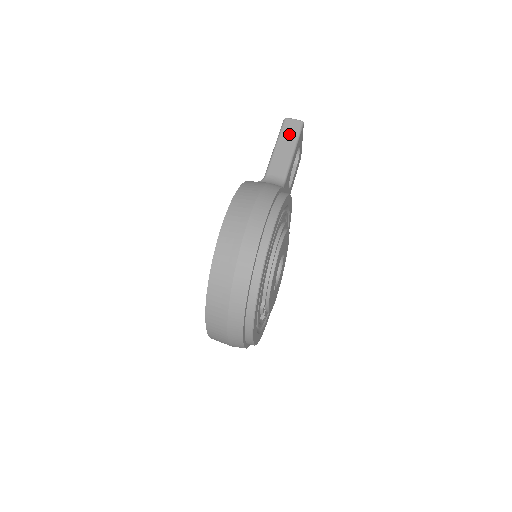
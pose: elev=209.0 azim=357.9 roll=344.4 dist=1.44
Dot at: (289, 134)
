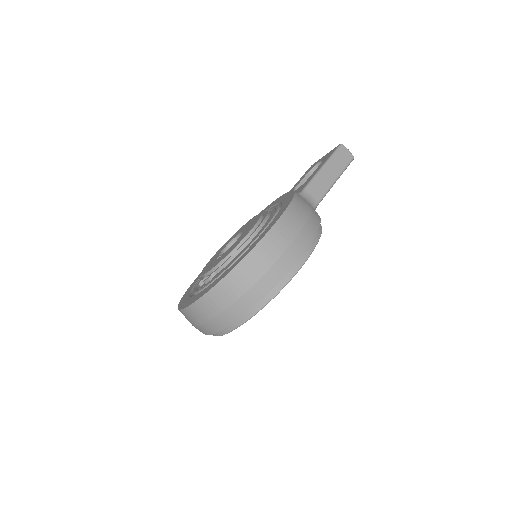
Dot at: (339, 162)
